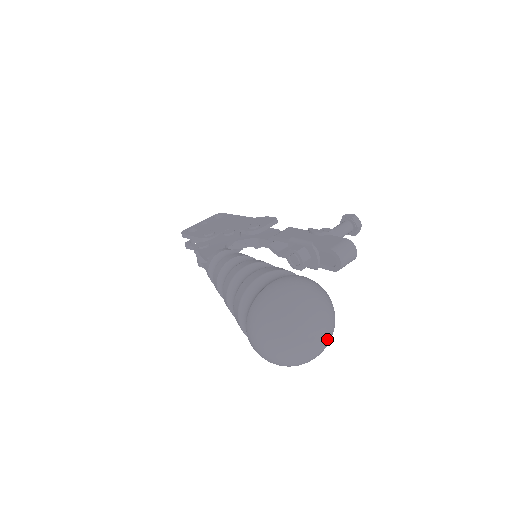
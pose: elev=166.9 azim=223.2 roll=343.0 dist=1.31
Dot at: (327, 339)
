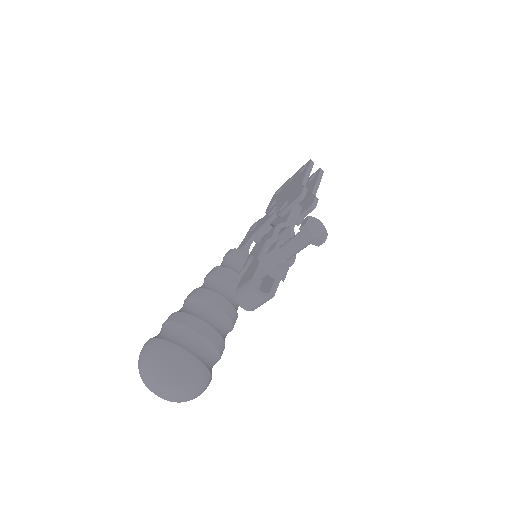
Dot at: (174, 397)
